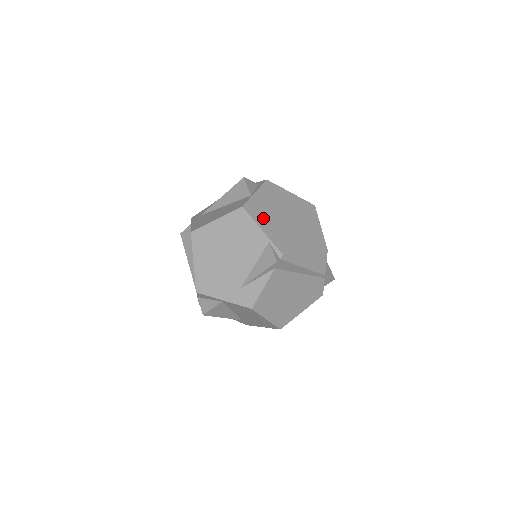
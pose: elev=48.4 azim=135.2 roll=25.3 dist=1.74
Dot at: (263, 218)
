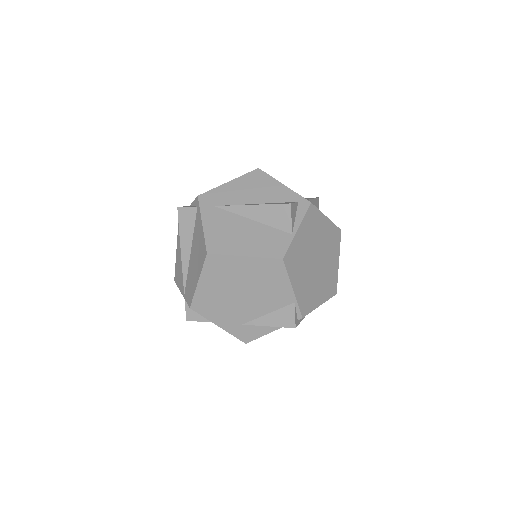
Dot at: (297, 270)
